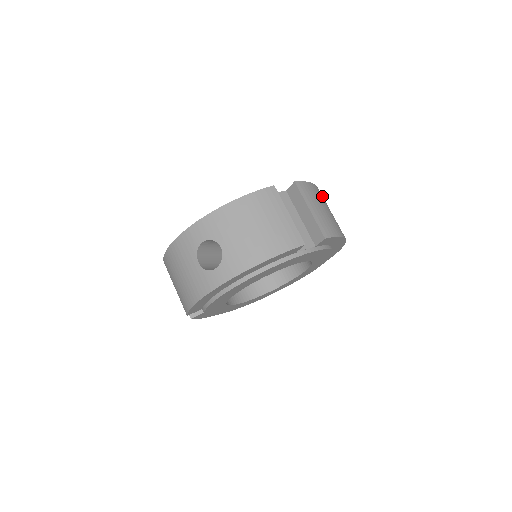
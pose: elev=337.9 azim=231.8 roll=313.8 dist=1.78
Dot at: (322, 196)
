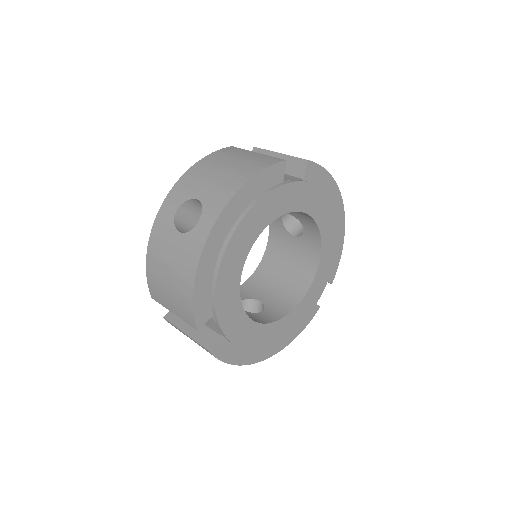
Dot at: occluded
